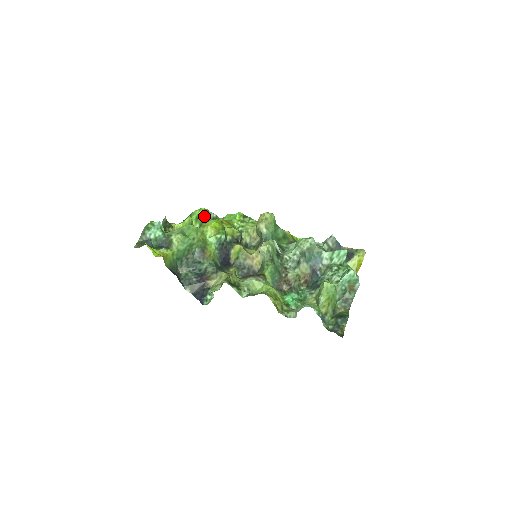
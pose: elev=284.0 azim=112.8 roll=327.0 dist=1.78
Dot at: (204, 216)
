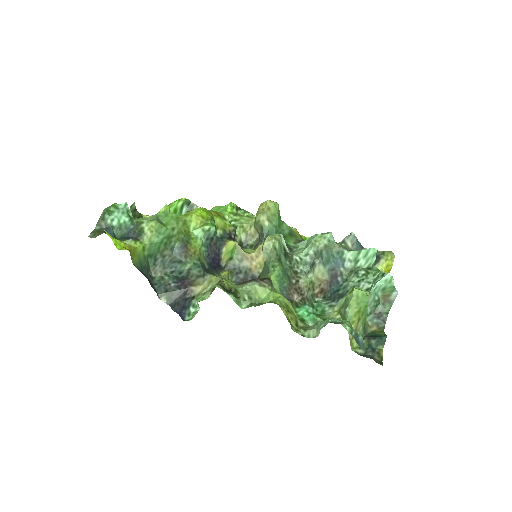
Dot at: (185, 208)
